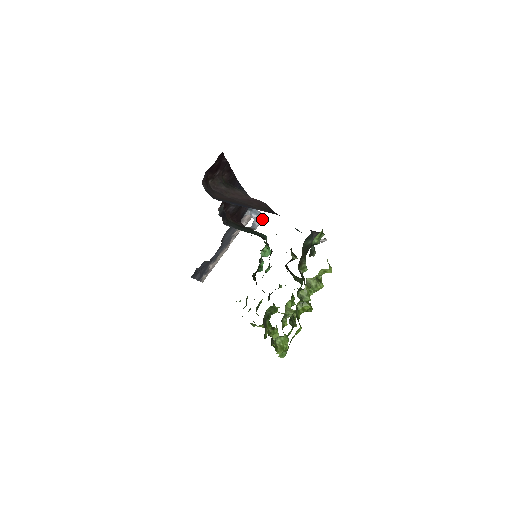
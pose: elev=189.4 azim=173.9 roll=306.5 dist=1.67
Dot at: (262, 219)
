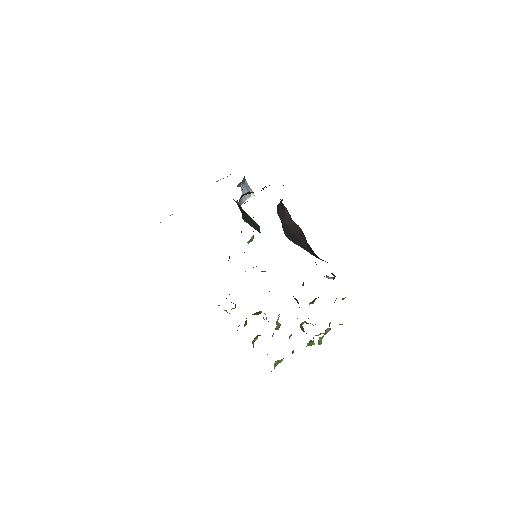
Dot at: (250, 196)
